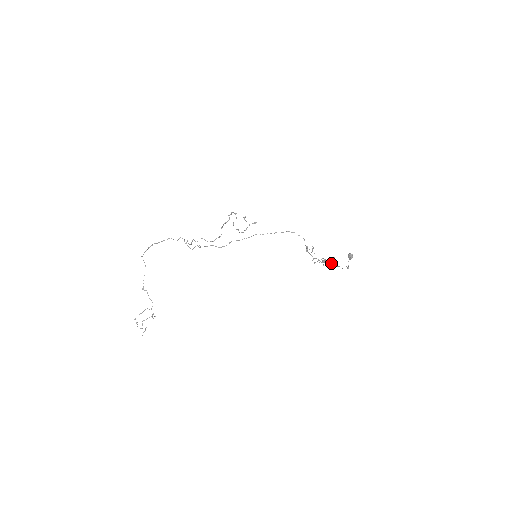
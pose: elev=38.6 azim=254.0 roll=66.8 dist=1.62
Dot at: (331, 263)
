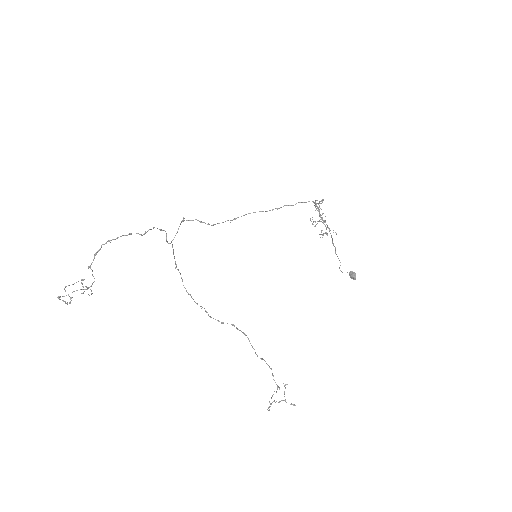
Dot at: (329, 228)
